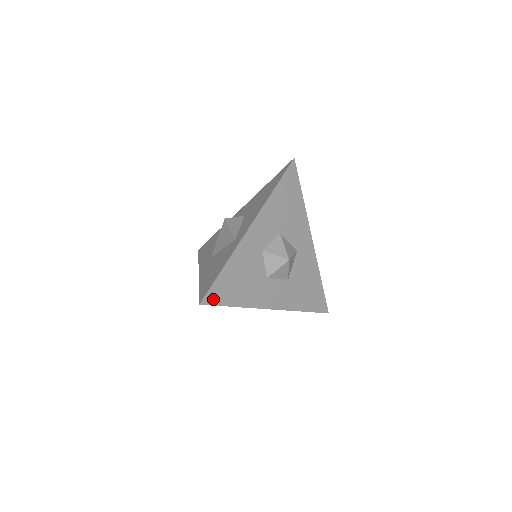
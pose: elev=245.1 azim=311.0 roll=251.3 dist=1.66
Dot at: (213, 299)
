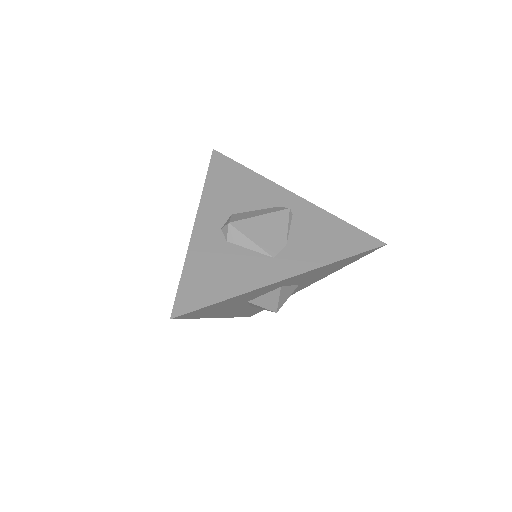
Dot at: (255, 313)
